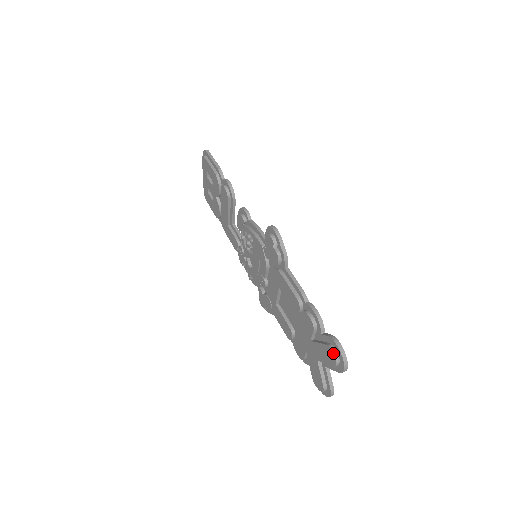
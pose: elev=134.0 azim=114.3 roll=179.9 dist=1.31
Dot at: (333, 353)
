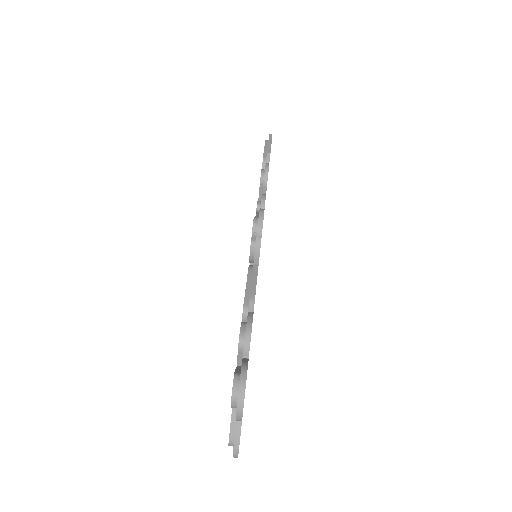
Dot at: (233, 384)
